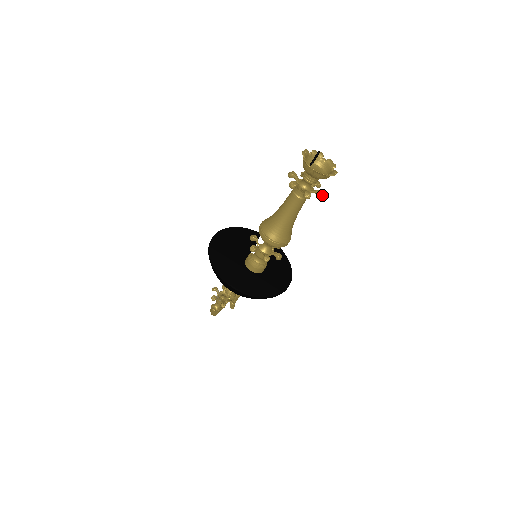
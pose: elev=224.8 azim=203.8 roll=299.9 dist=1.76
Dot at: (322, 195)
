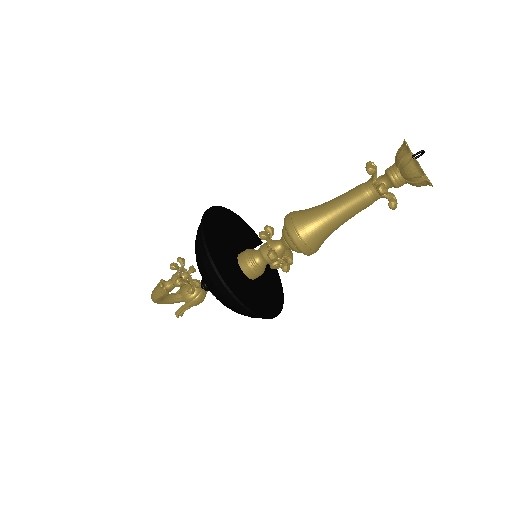
Dot at: (396, 206)
